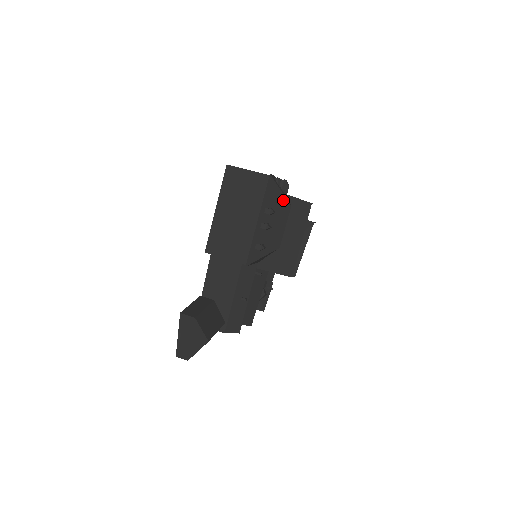
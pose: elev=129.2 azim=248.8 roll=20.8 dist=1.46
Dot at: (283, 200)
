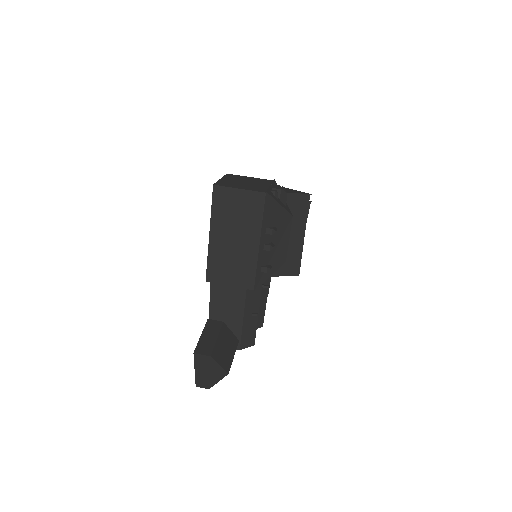
Dot at: (283, 213)
